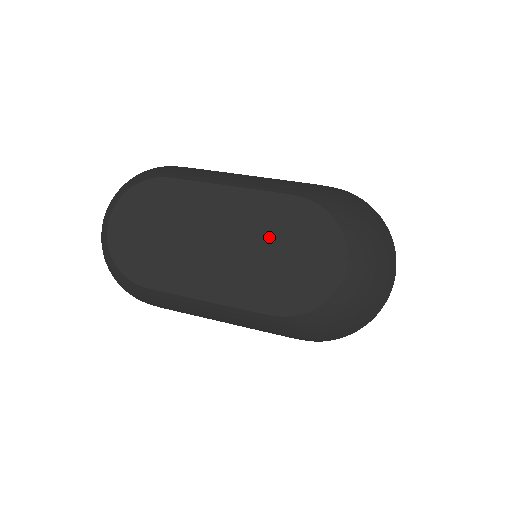
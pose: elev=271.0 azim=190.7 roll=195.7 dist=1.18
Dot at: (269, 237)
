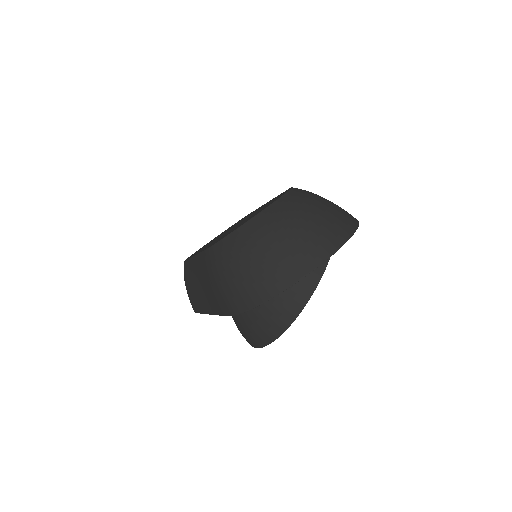
Dot at: occluded
